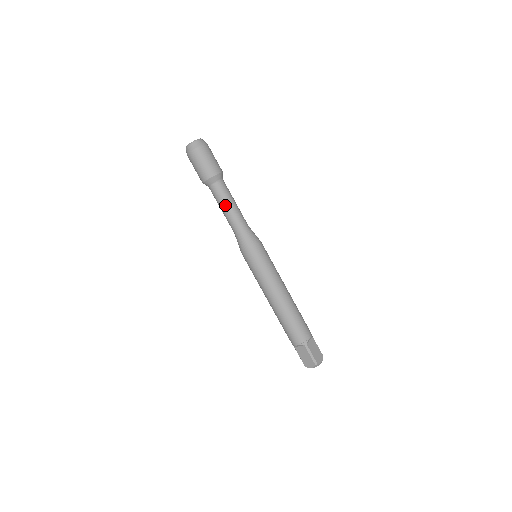
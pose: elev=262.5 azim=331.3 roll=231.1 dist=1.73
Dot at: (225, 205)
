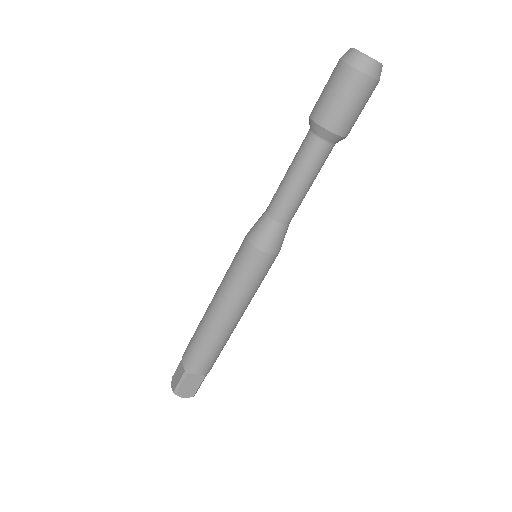
Dot at: (311, 181)
